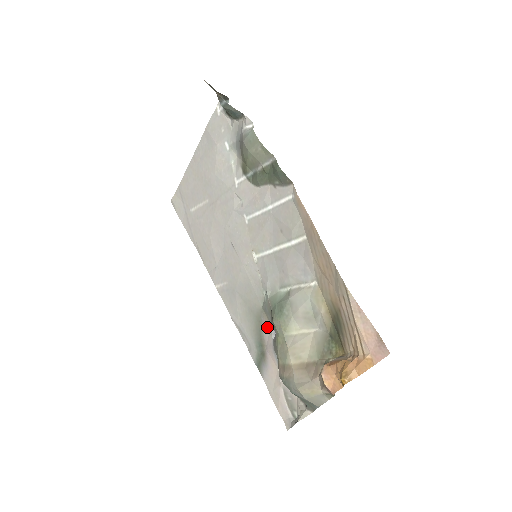
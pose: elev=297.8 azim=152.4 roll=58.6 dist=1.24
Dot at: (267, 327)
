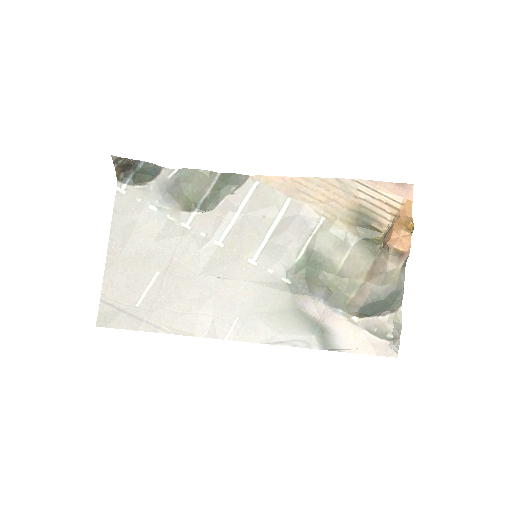
Dot at: (309, 303)
